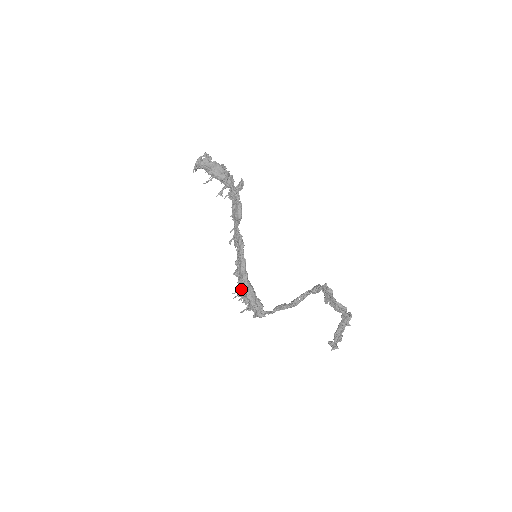
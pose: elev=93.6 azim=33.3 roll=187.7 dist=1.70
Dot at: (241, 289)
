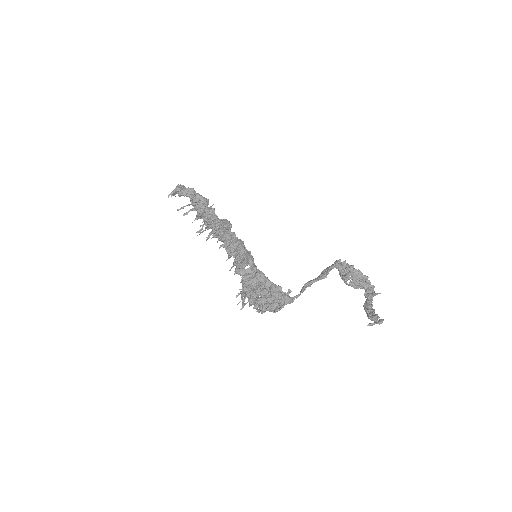
Dot at: (249, 284)
